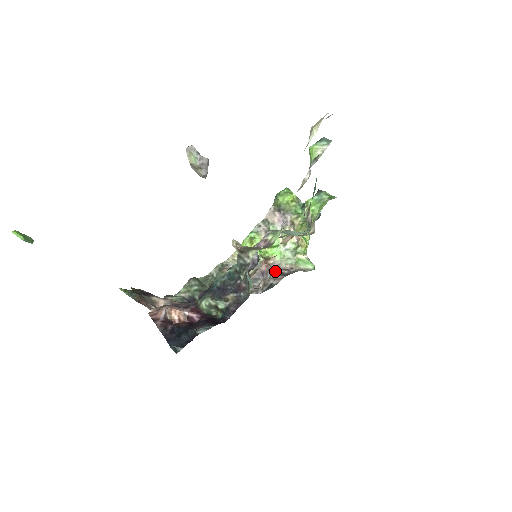
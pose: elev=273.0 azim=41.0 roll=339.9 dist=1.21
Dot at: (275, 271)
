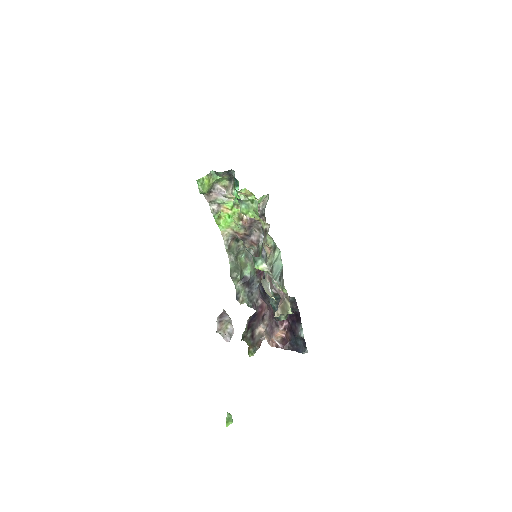
Dot at: (254, 219)
